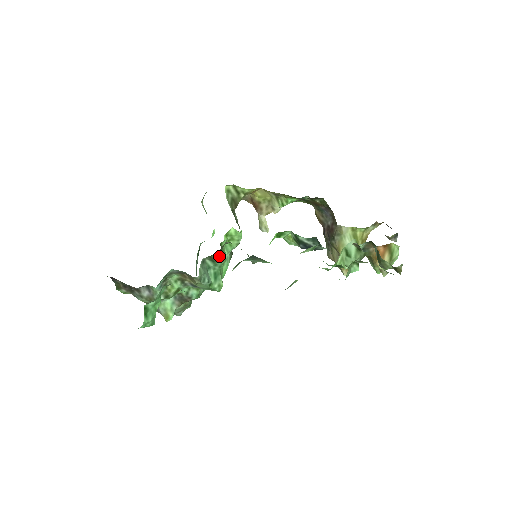
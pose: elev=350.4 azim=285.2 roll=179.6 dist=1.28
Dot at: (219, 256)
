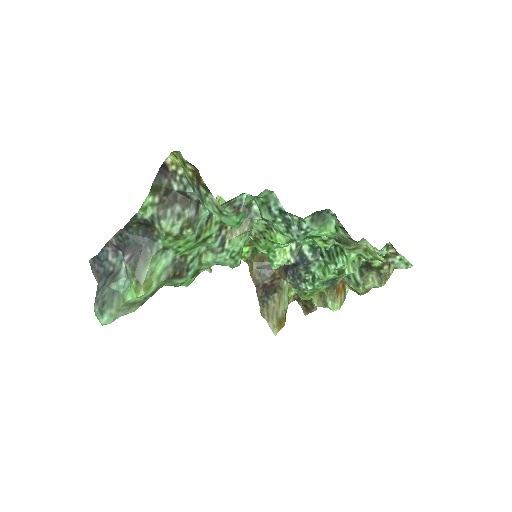
Dot at: occluded
